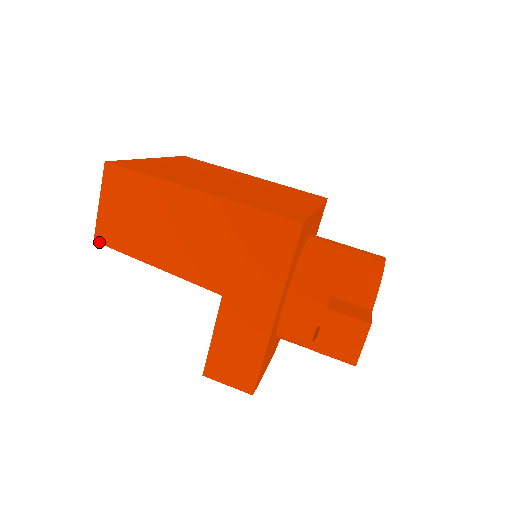
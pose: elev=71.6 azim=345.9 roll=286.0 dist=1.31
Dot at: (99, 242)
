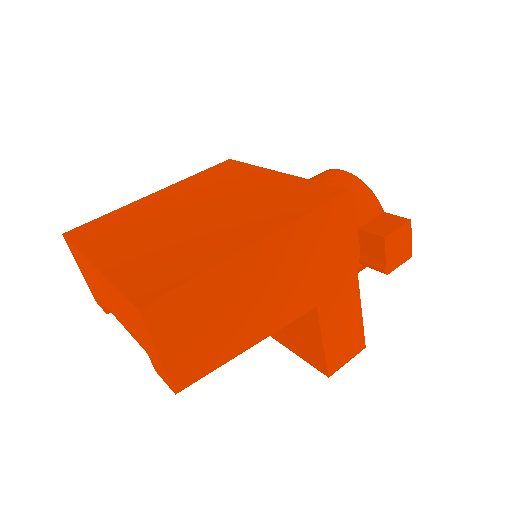
Dot at: (183, 389)
